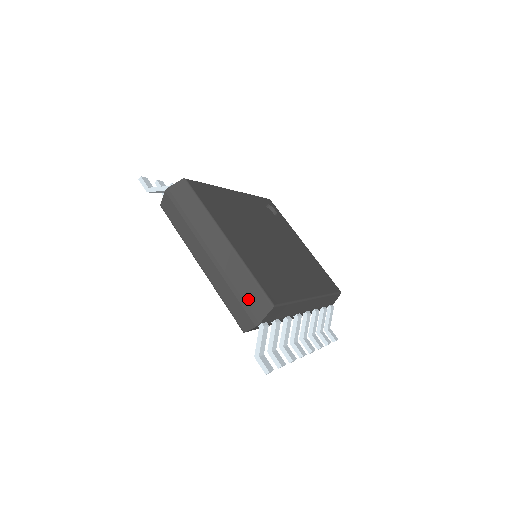
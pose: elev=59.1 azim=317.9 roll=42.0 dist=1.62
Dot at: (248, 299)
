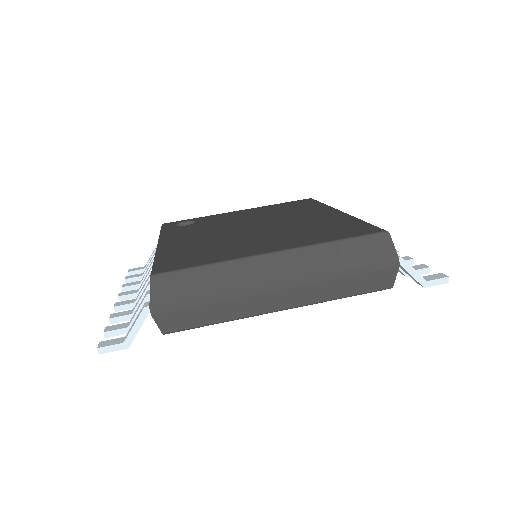
Dot at: (364, 260)
